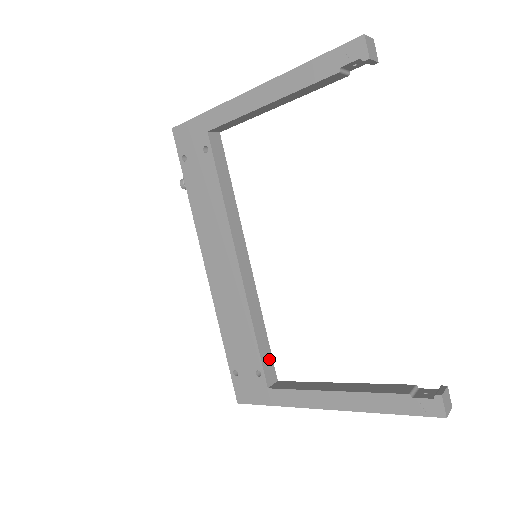
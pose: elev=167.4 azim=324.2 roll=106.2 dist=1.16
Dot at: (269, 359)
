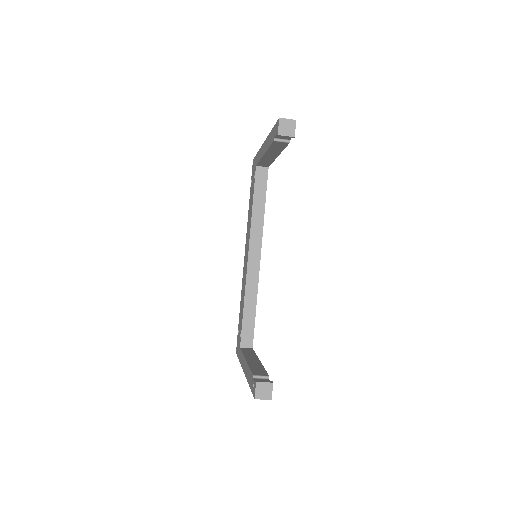
Dot at: (250, 330)
